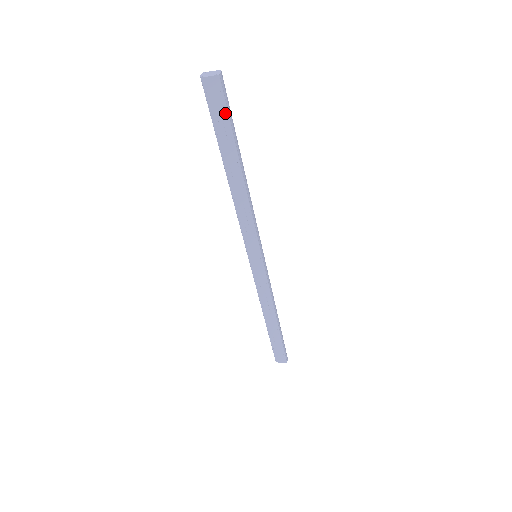
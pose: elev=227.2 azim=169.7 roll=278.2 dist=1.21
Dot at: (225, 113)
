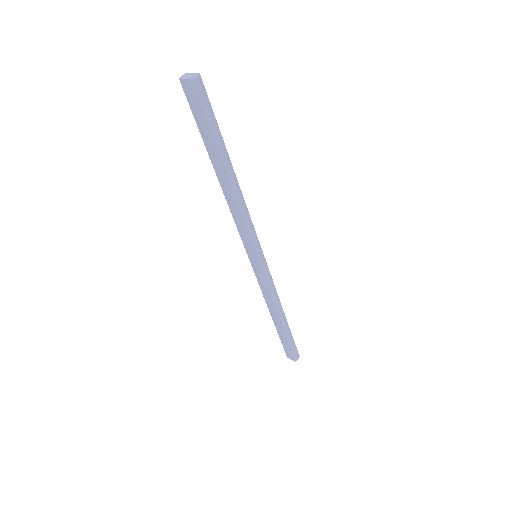
Dot at: (204, 117)
